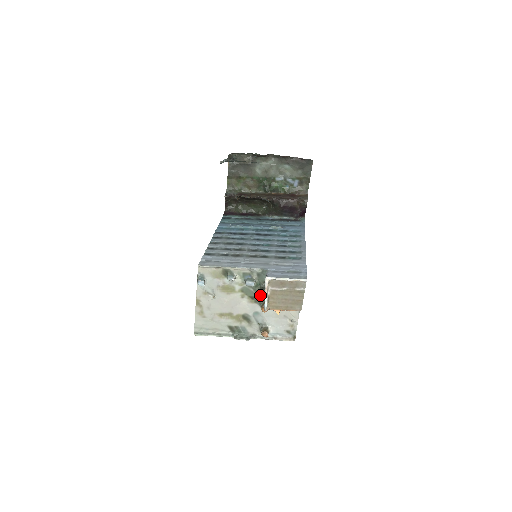
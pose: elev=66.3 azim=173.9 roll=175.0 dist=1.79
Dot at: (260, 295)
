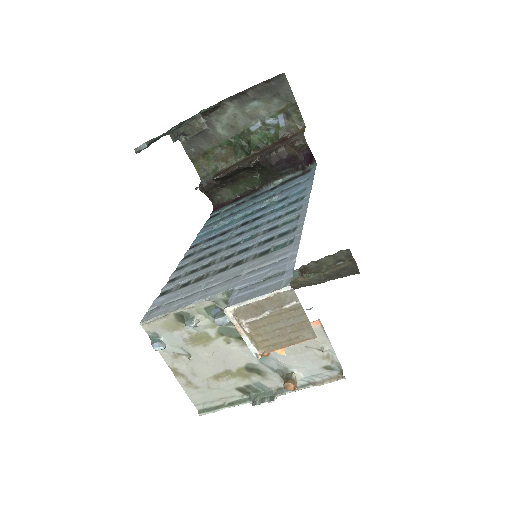
Dot at: occluded
